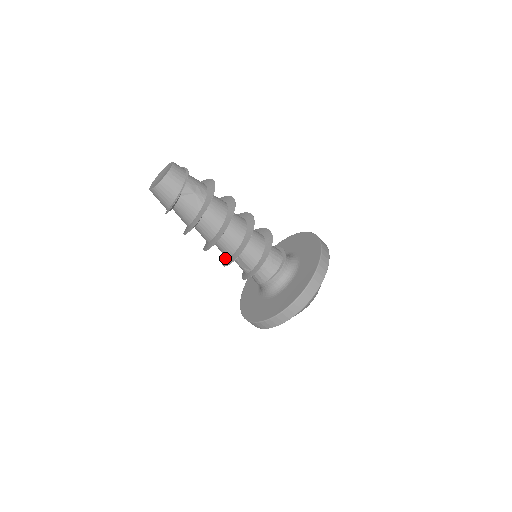
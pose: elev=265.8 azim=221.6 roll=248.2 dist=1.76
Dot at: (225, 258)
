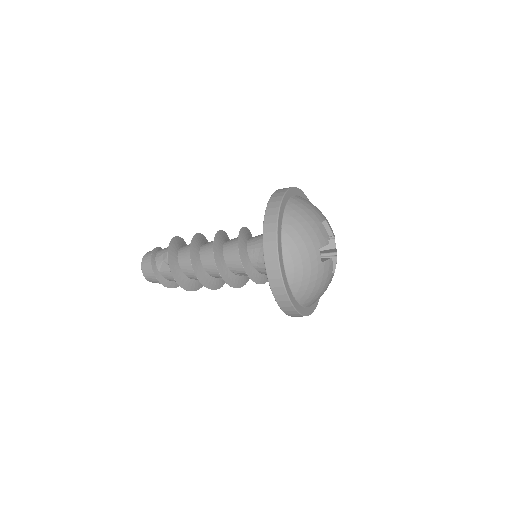
Dot at: occluded
